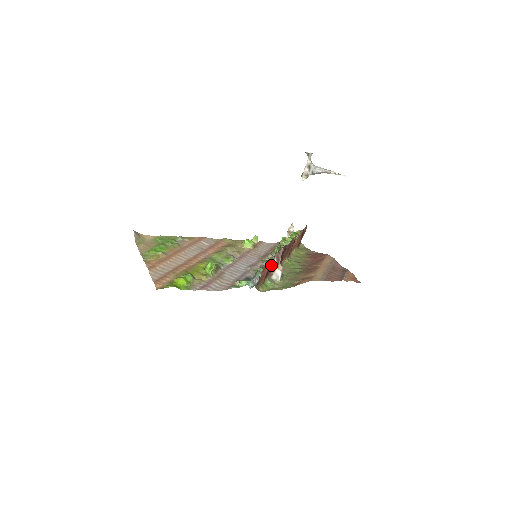
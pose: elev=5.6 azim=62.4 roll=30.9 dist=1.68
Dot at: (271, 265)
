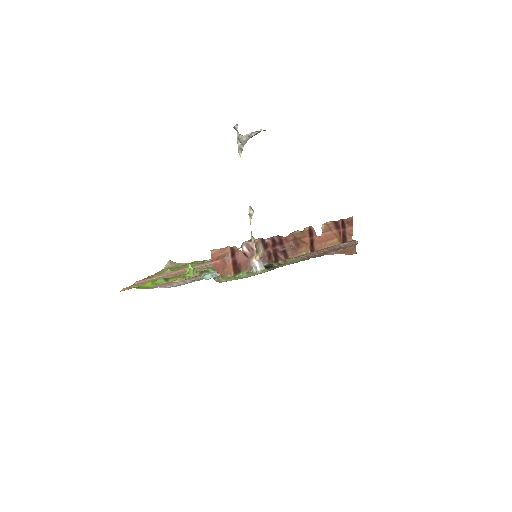
Dot at: (241, 255)
